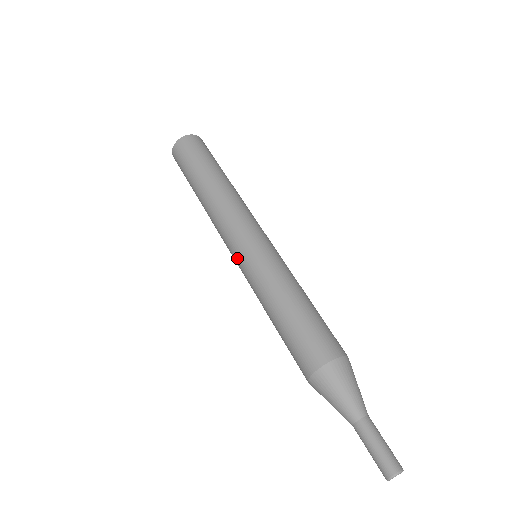
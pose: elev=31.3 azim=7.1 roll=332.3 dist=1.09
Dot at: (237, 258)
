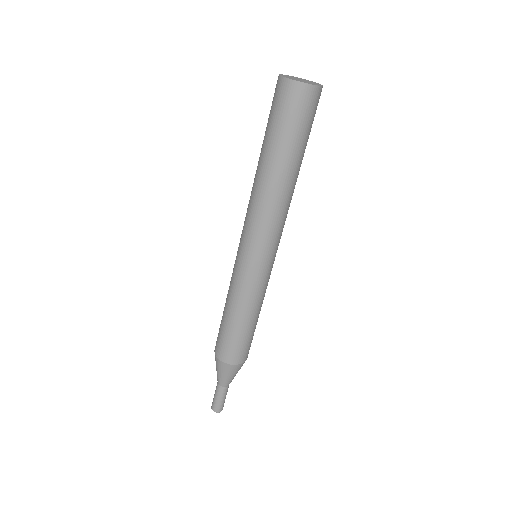
Dot at: (238, 249)
